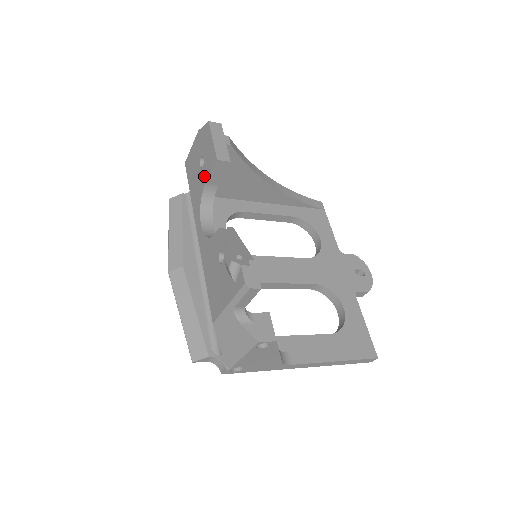
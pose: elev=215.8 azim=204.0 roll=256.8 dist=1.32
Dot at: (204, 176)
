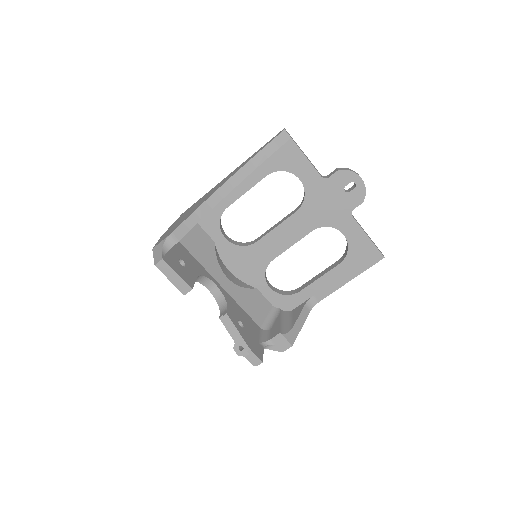
Dot at: occluded
